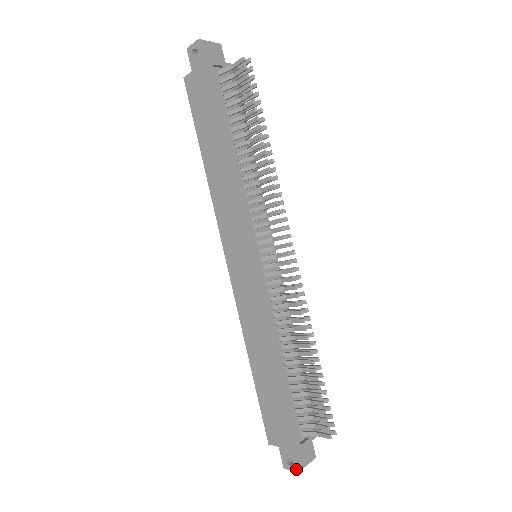
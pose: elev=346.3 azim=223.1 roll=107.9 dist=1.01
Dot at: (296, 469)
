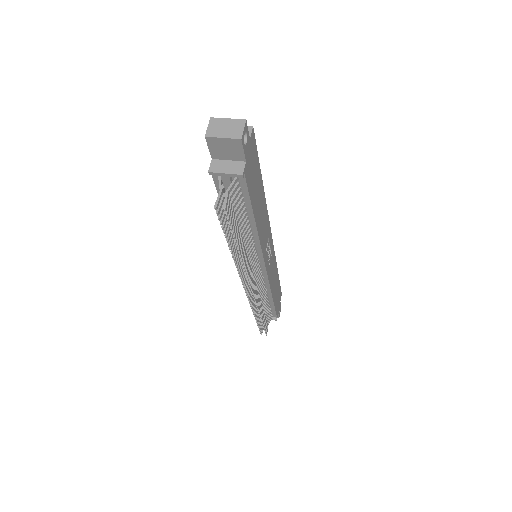
Dot at: occluded
